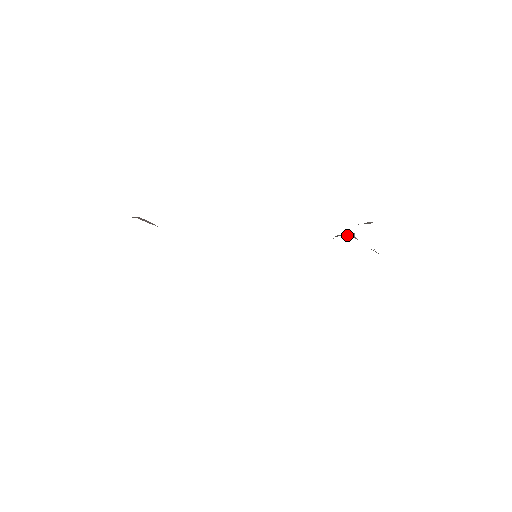
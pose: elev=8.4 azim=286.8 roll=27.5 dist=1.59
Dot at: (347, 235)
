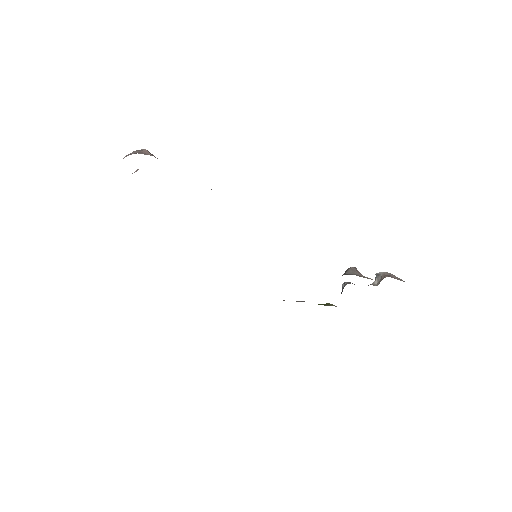
Dot at: (361, 274)
